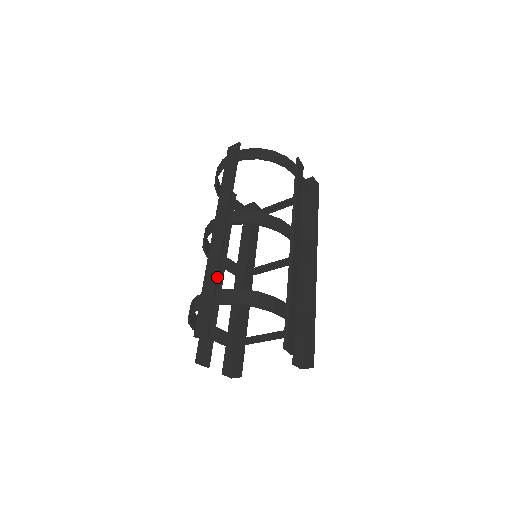
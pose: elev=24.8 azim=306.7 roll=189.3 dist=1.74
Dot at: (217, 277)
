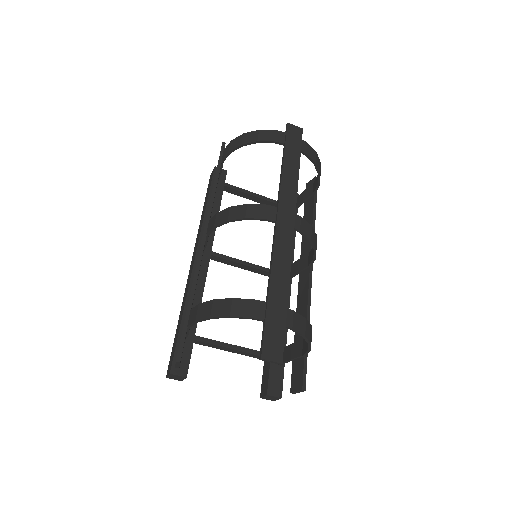
Dot at: (288, 292)
